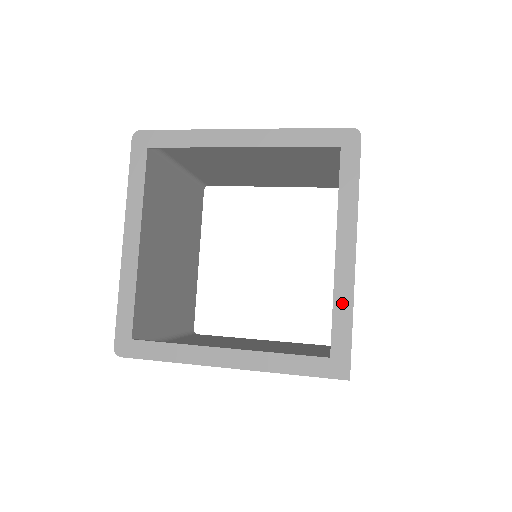
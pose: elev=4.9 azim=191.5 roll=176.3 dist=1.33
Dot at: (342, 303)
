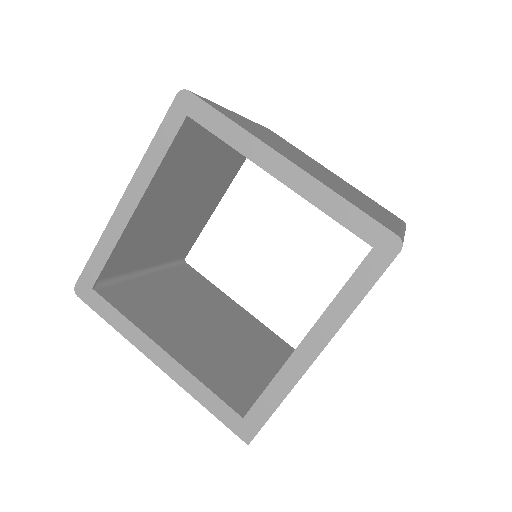
Dot at: (280, 385)
